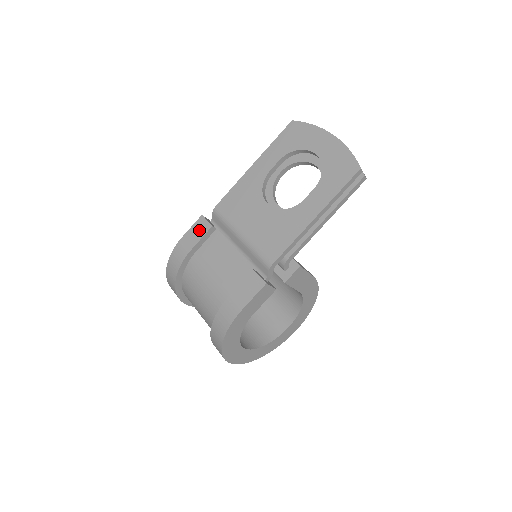
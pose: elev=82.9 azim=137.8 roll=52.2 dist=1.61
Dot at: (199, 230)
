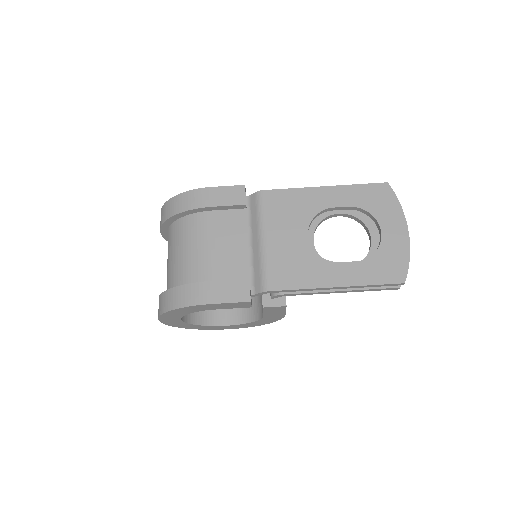
Dot at: (232, 196)
